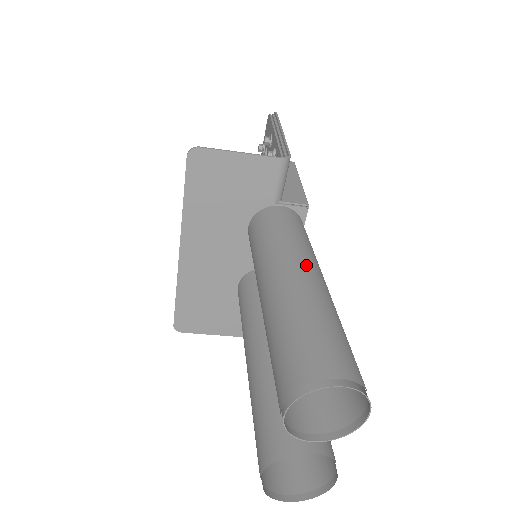
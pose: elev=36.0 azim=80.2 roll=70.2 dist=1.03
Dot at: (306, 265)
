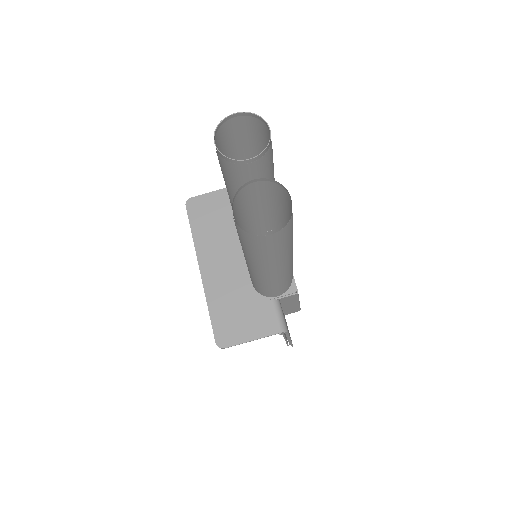
Dot at: occluded
